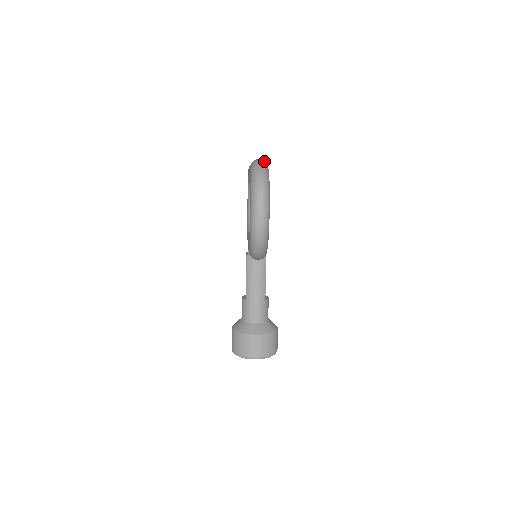
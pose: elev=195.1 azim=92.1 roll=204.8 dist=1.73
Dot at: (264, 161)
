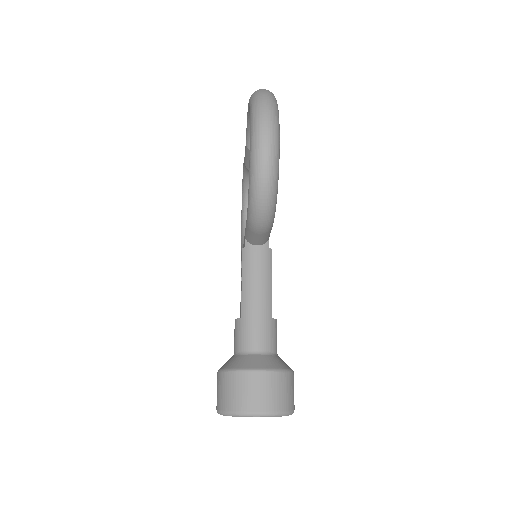
Dot at: occluded
